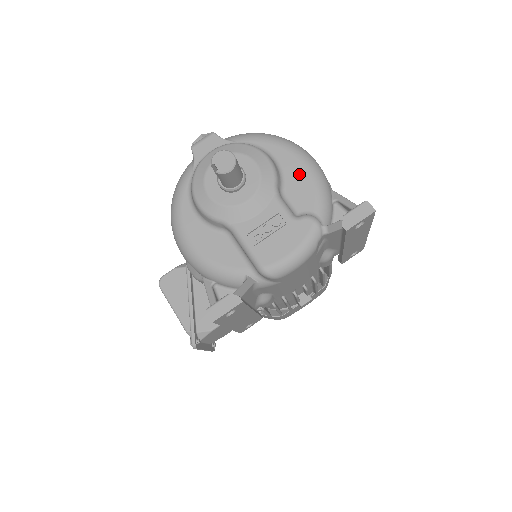
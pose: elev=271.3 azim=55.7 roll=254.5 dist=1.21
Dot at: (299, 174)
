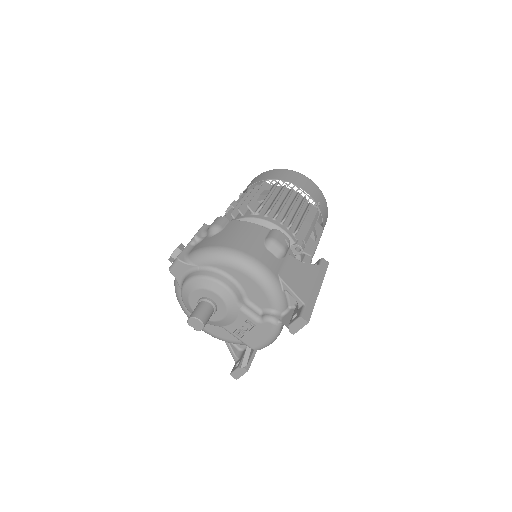
Dot at: (251, 285)
